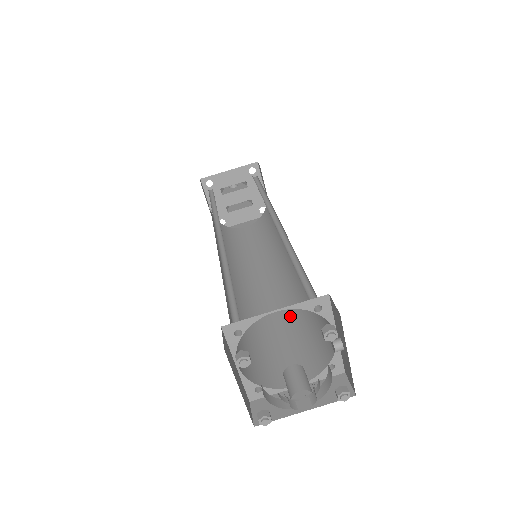
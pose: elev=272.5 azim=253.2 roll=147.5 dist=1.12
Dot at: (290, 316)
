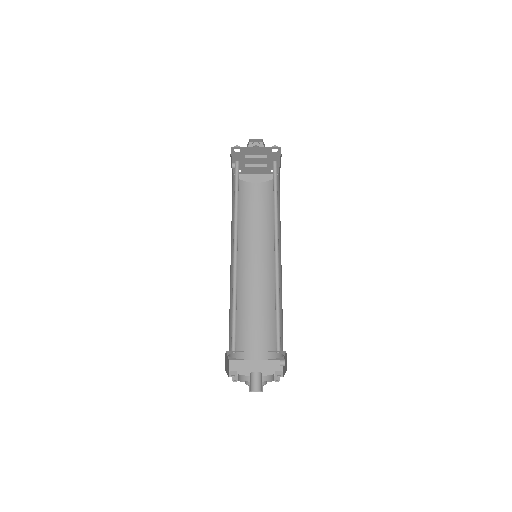
Dot at: (265, 305)
